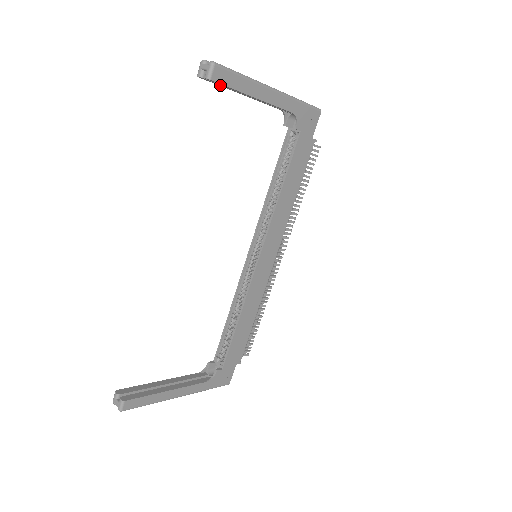
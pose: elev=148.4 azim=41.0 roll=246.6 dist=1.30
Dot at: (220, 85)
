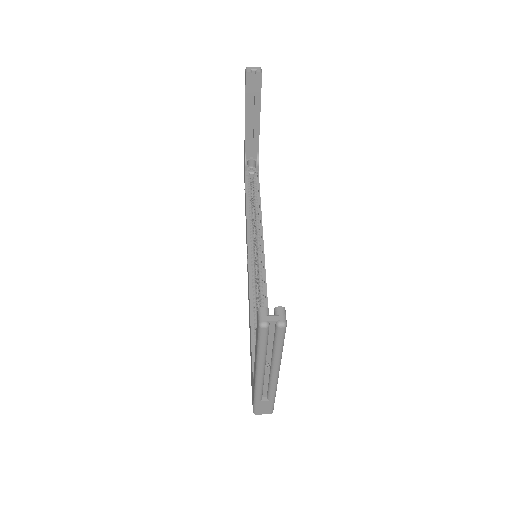
Dot at: (250, 91)
